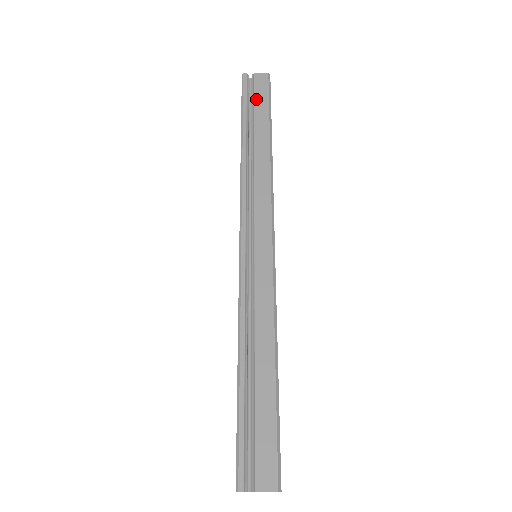
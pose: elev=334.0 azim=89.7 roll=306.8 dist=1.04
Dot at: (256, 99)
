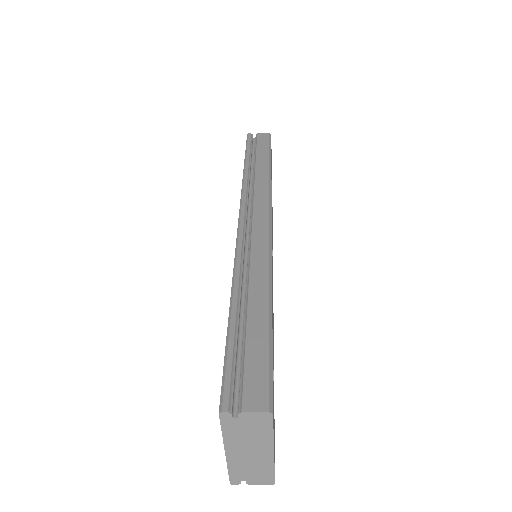
Dot at: (258, 145)
